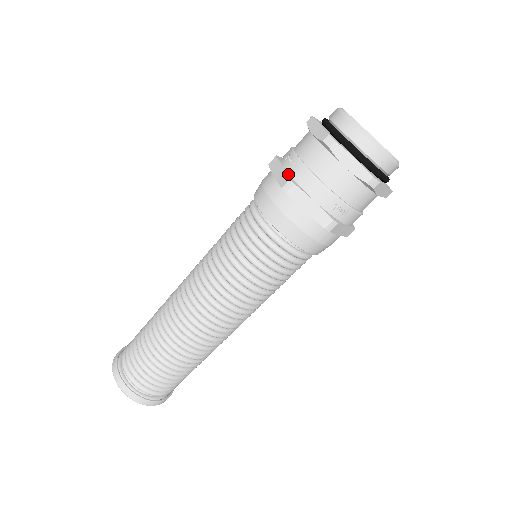
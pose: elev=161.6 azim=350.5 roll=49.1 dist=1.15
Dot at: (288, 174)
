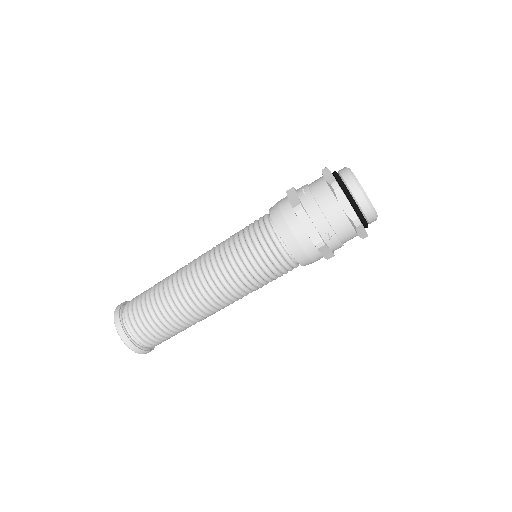
Dot at: (300, 200)
